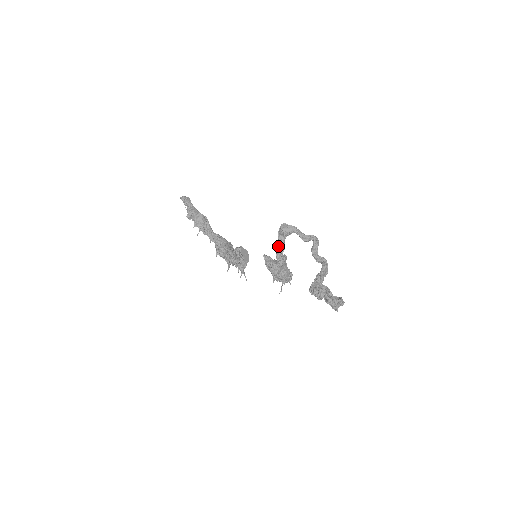
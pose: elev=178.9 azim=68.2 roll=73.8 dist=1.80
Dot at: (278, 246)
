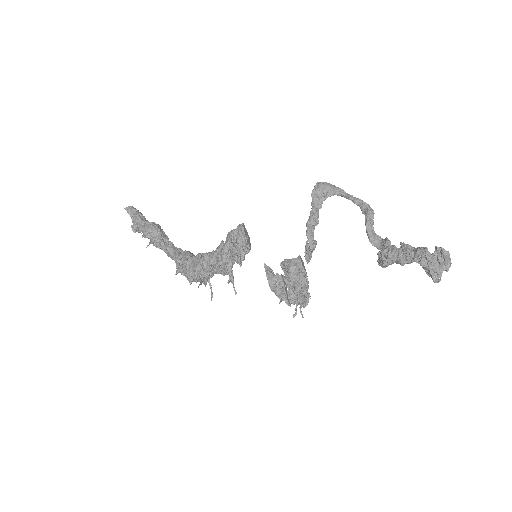
Dot at: occluded
